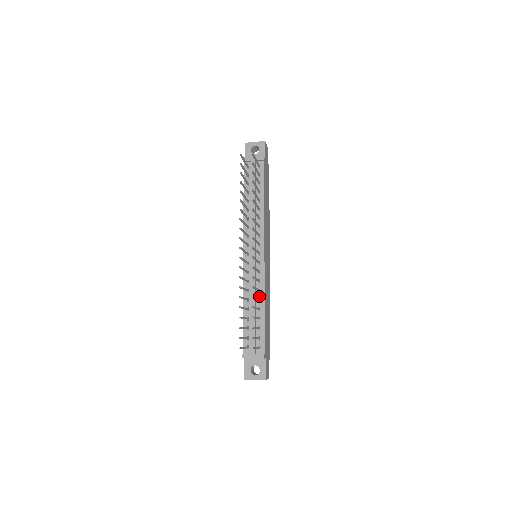
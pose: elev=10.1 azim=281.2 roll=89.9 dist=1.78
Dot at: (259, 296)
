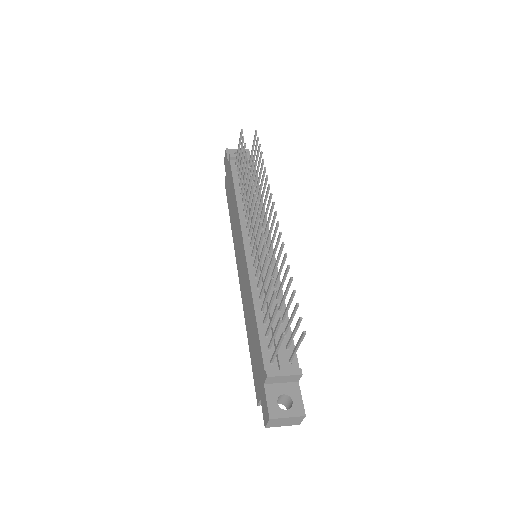
Dot at: occluded
